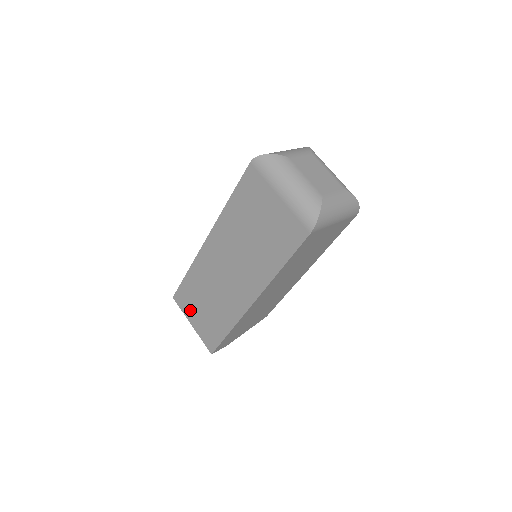
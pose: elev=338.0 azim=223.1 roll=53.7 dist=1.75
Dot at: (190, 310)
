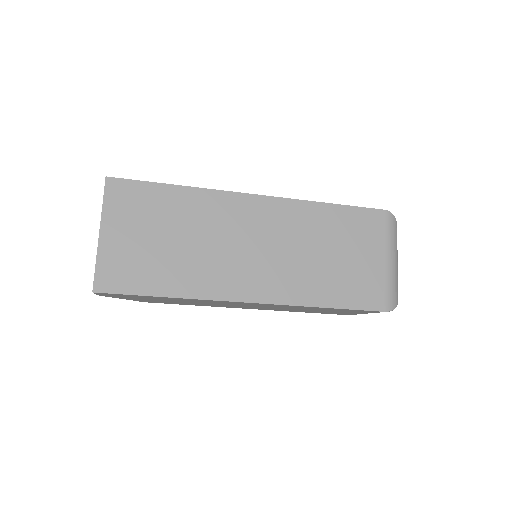
Dot at: (124, 218)
